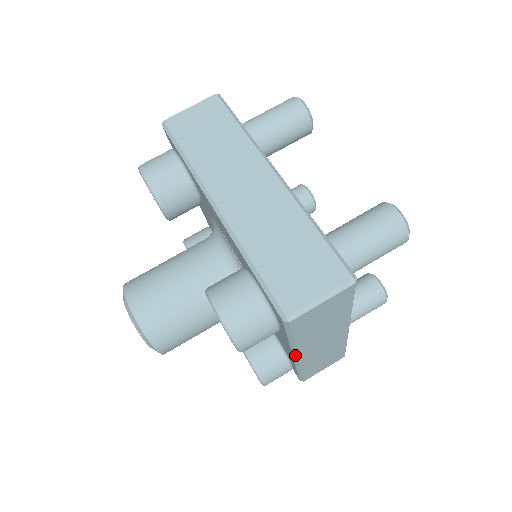
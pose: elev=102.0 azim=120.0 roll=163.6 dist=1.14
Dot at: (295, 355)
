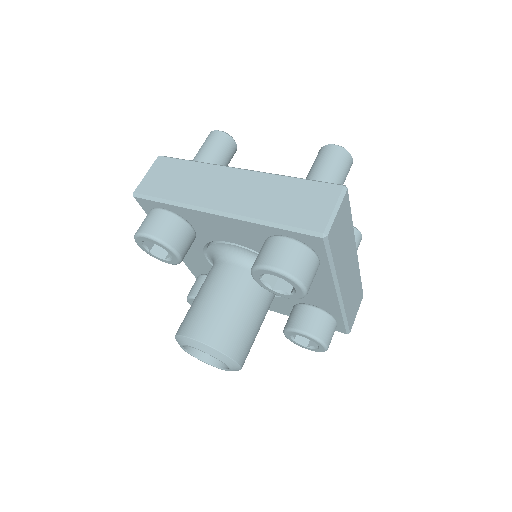
Dot at: (338, 289)
